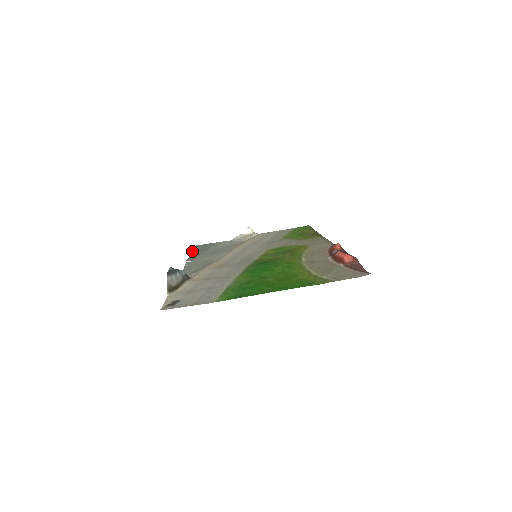
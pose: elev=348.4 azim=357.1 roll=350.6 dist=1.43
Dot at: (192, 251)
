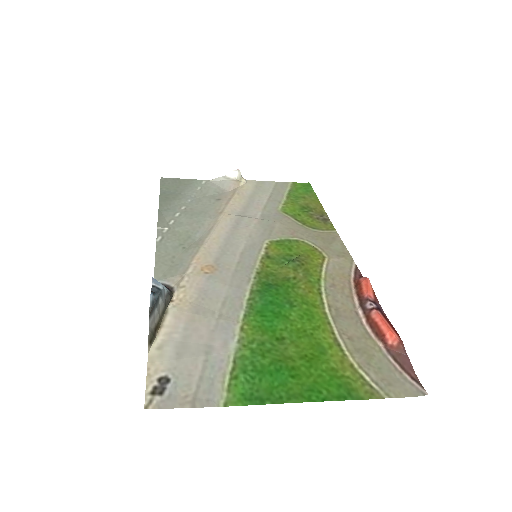
Dot at: (160, 193)
